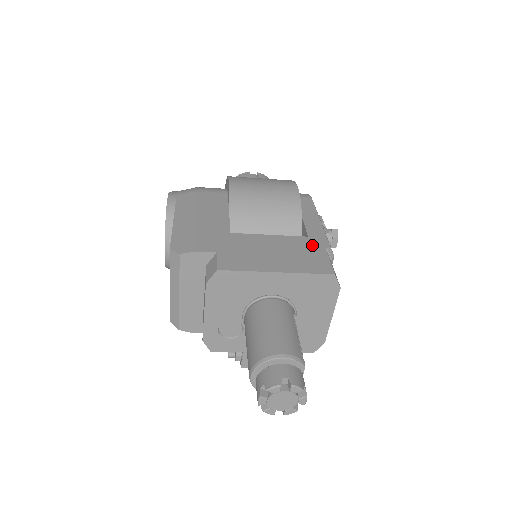
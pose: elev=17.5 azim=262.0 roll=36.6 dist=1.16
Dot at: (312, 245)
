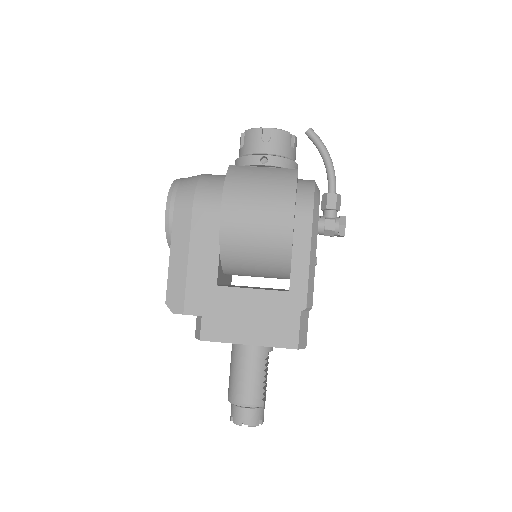
Dot at: (289, 306)
